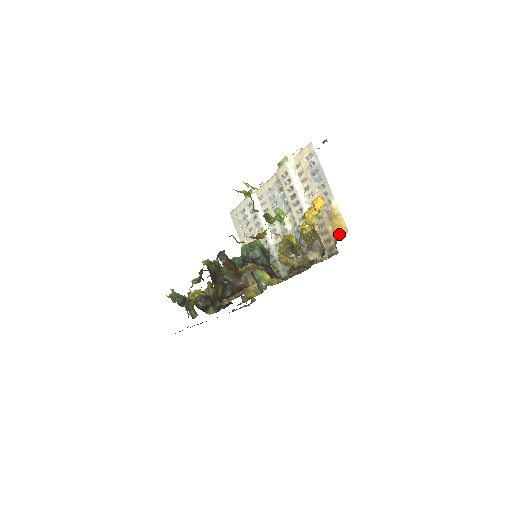
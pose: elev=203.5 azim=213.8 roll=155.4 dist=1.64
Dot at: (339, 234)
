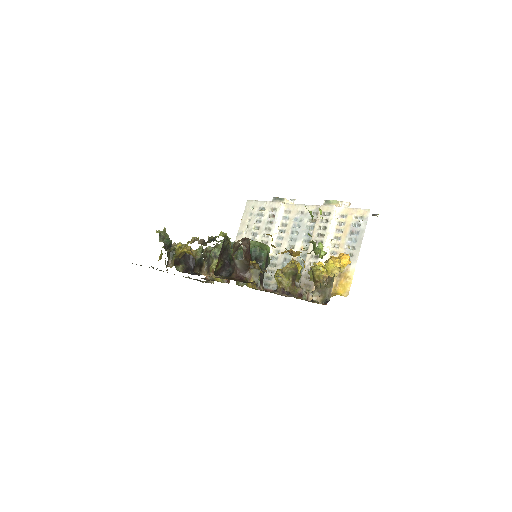
Dot at: (338, 292)
